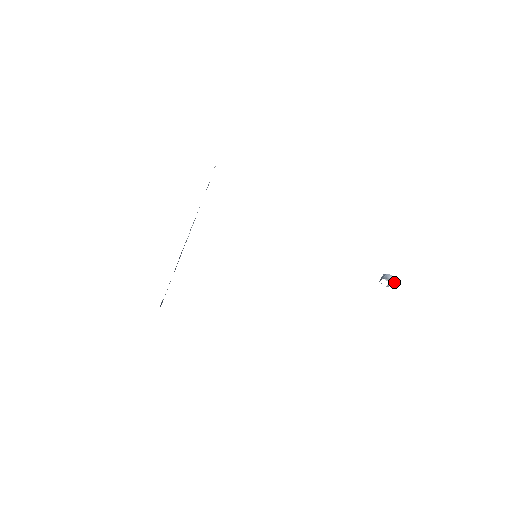
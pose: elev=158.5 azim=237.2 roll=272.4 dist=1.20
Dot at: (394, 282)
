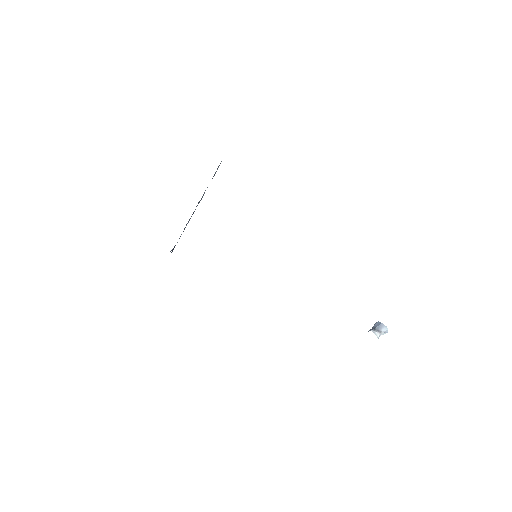
Dot at: (387, 332)
